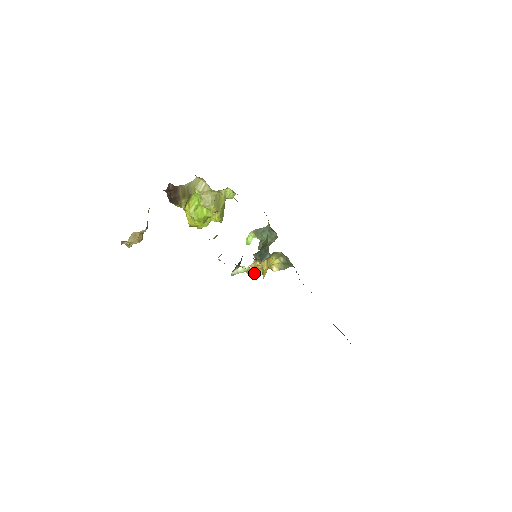
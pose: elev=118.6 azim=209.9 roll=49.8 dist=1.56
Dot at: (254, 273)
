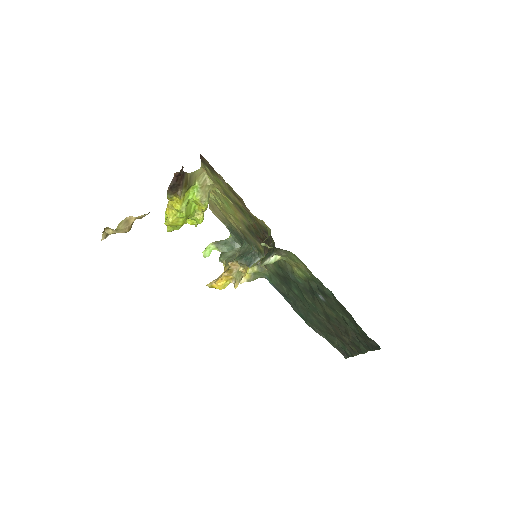
Dot at: (220, 285)
